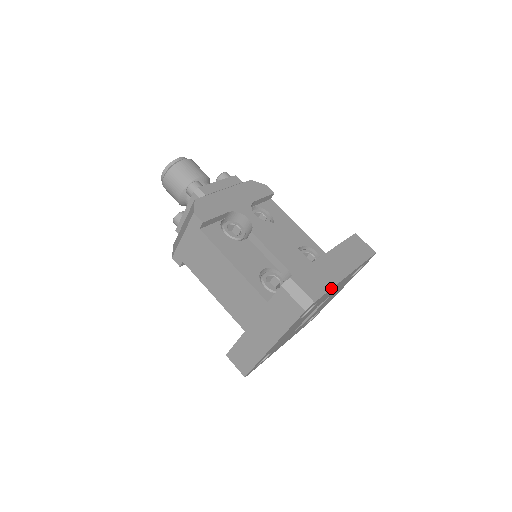
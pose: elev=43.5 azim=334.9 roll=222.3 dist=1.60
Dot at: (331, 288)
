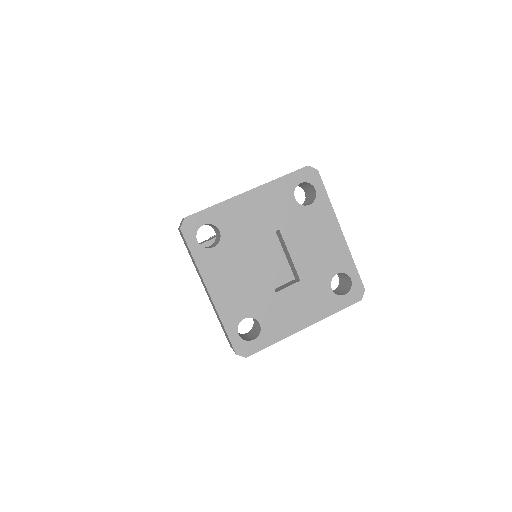
Dot at: (215, 205)
